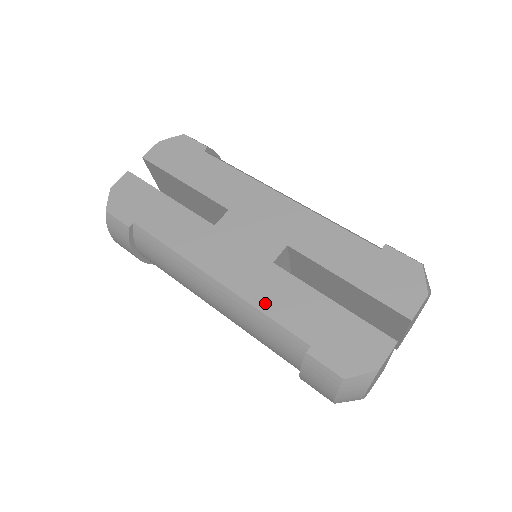
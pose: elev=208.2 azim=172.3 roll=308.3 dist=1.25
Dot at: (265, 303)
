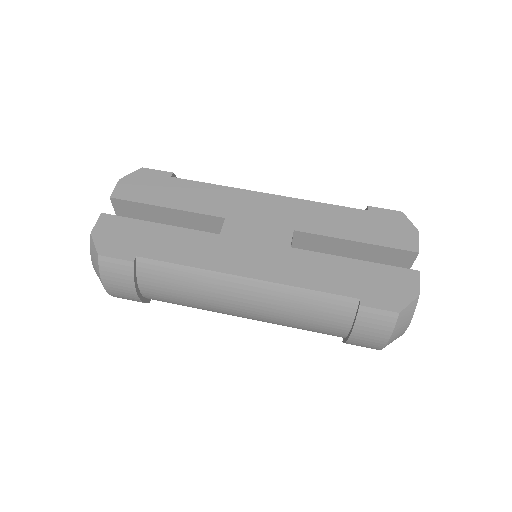
Dot at: (303, 280)
